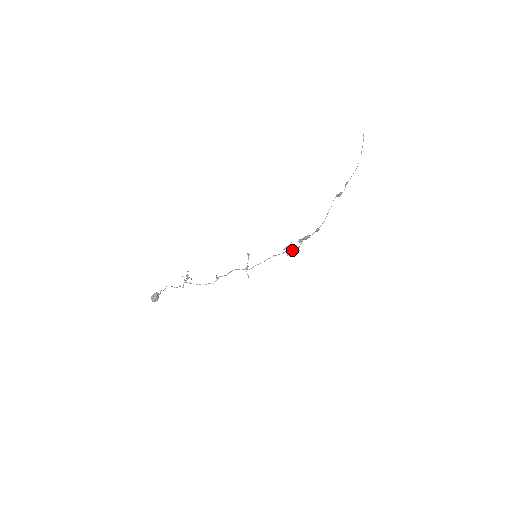
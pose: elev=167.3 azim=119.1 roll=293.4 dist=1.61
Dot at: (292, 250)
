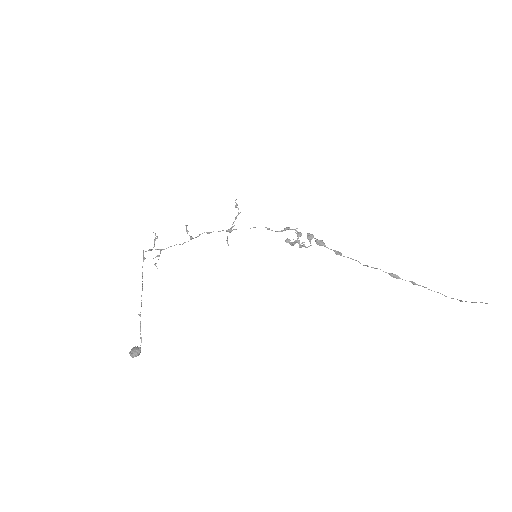
Dot at: (295, 243)
